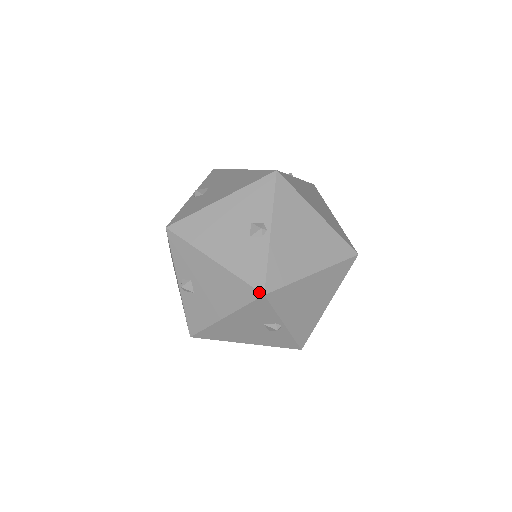
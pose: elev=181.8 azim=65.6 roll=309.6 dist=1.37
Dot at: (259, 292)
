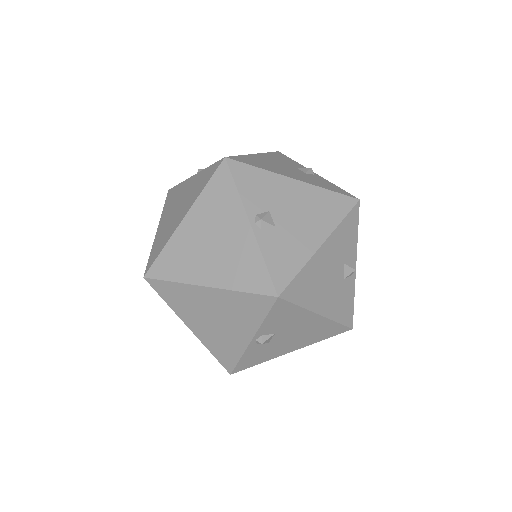
Dot at: (350, 328)
